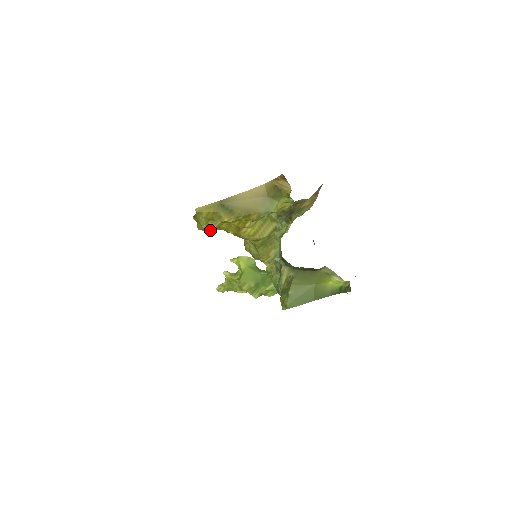
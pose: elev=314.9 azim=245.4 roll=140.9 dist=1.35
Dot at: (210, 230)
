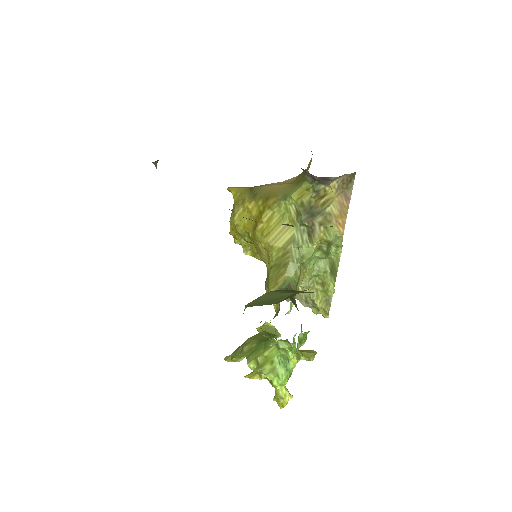
Dot at: (236, 230)
